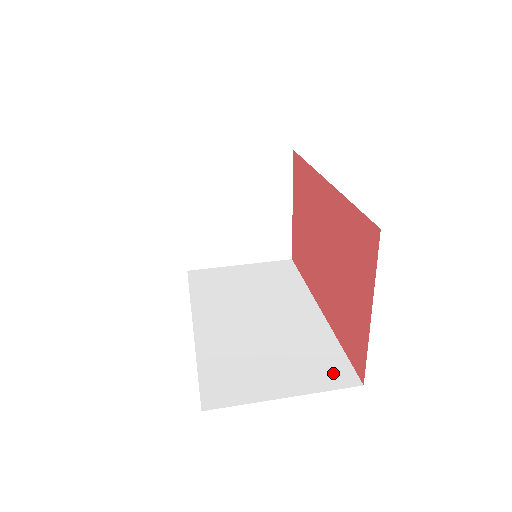
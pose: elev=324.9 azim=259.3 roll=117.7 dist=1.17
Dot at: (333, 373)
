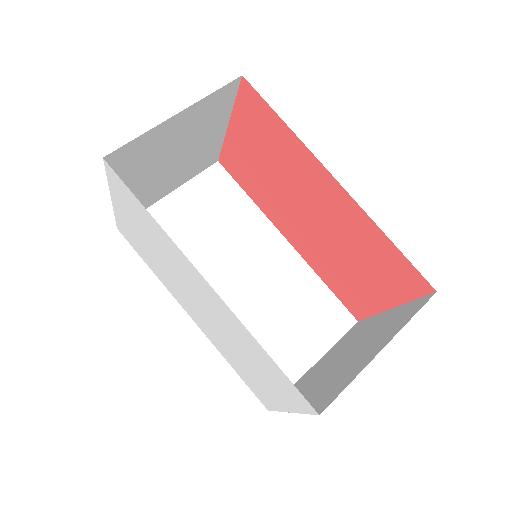
Dot at: (334, 319)
